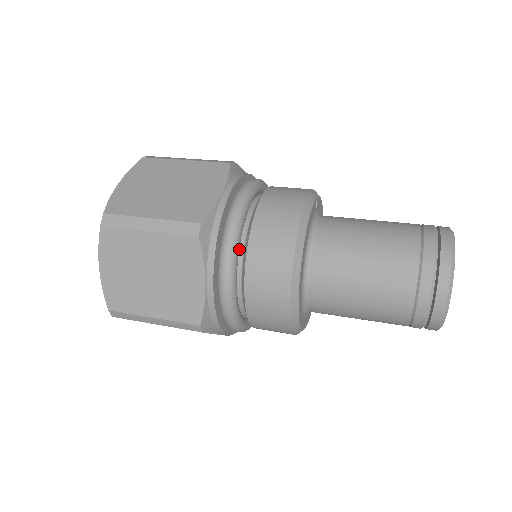
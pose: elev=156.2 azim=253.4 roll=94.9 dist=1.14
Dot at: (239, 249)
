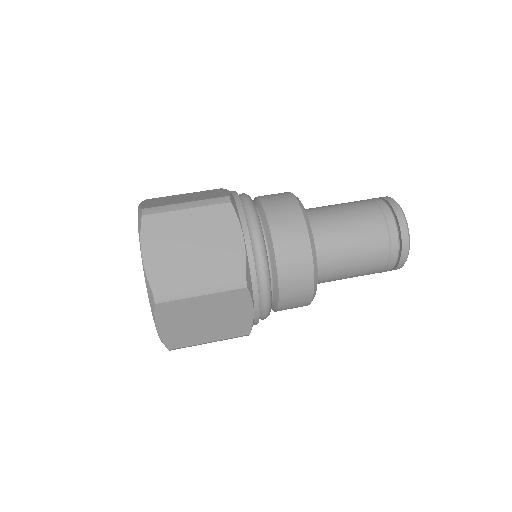
Dot at: occluded
